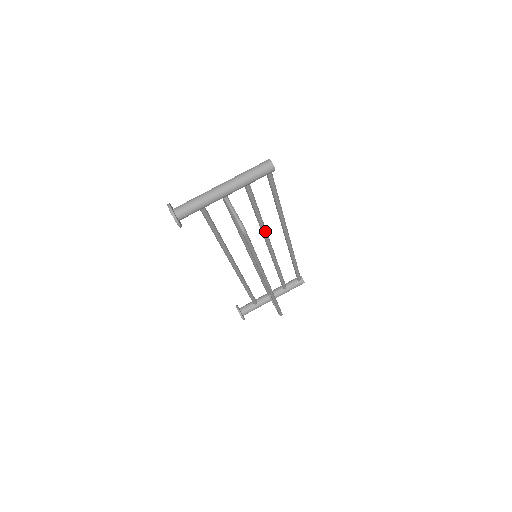
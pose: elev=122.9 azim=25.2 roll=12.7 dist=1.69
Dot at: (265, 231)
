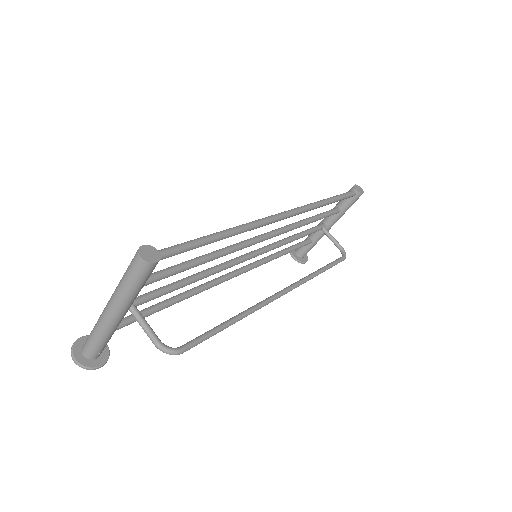
Dot at: (239, 249)
